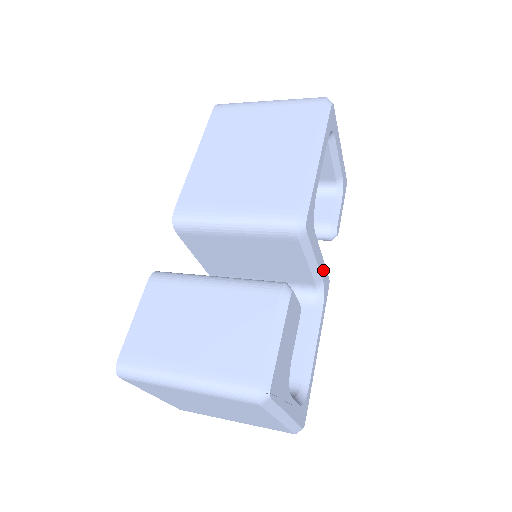
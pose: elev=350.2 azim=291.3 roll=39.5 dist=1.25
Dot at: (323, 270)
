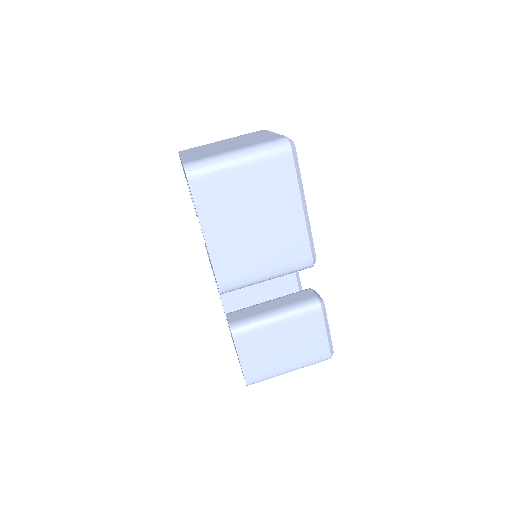
Dot at: occluded
